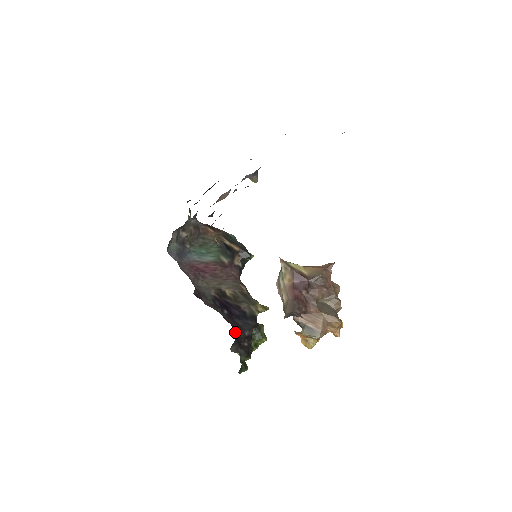
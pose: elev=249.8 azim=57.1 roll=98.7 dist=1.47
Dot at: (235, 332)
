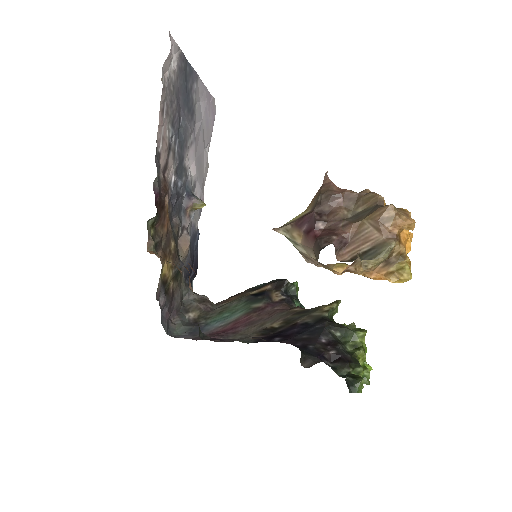
Dot at: (302, 348)
